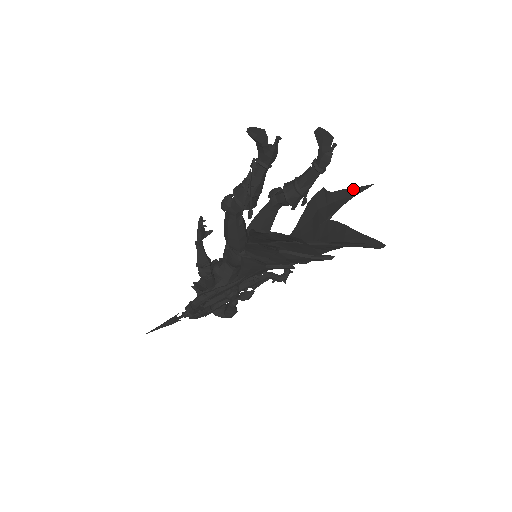
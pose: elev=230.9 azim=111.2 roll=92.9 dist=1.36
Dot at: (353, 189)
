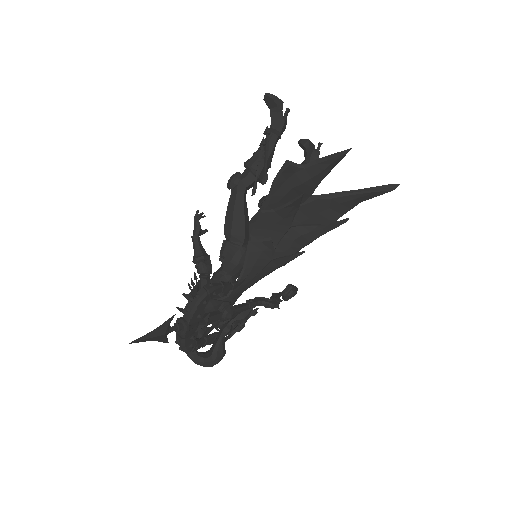
Dot at: occluded
